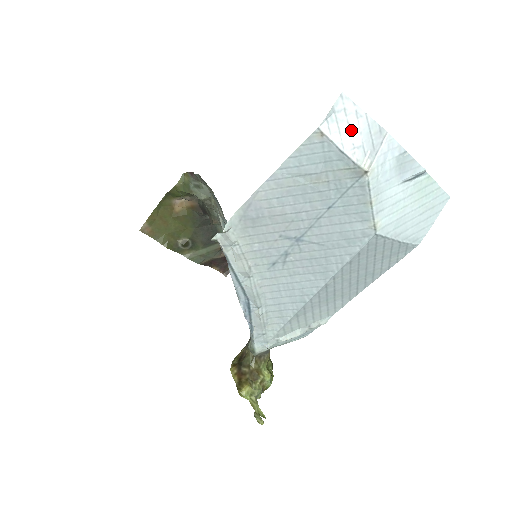
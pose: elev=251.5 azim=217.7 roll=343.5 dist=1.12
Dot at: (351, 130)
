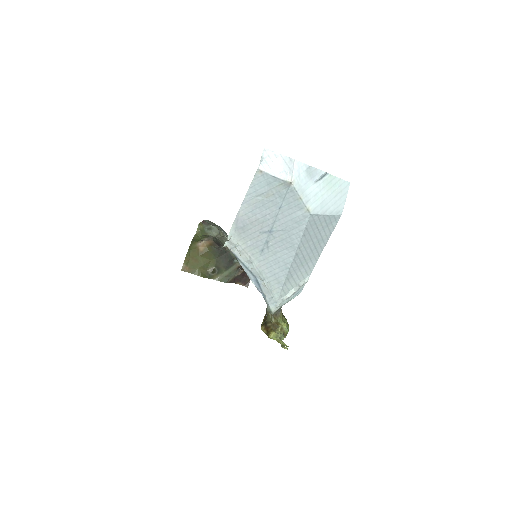
Dot at: (275, 165)
